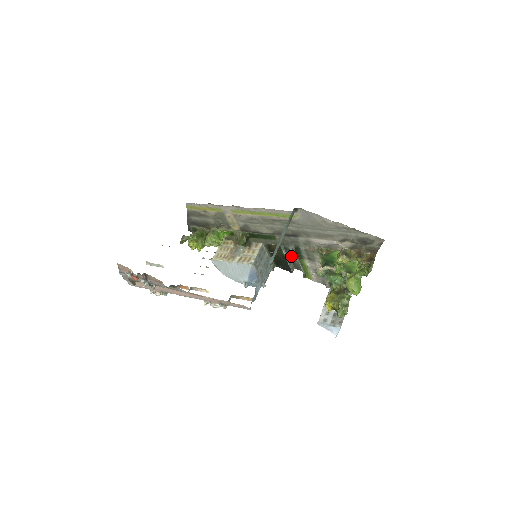
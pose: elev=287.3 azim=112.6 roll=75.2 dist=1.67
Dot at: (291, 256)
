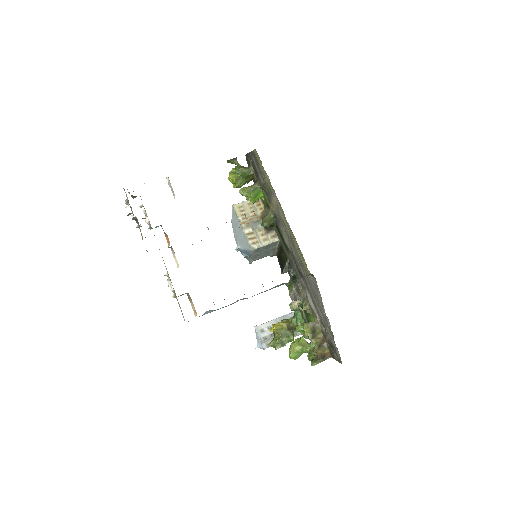
Dot at: occluded
